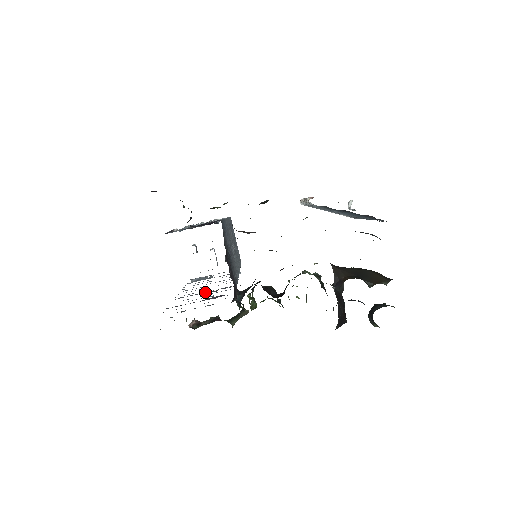
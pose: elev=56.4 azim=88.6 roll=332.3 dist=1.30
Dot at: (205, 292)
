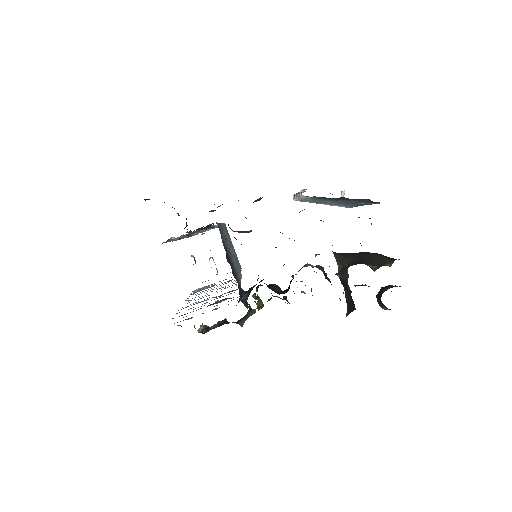
Dot at: occluded
